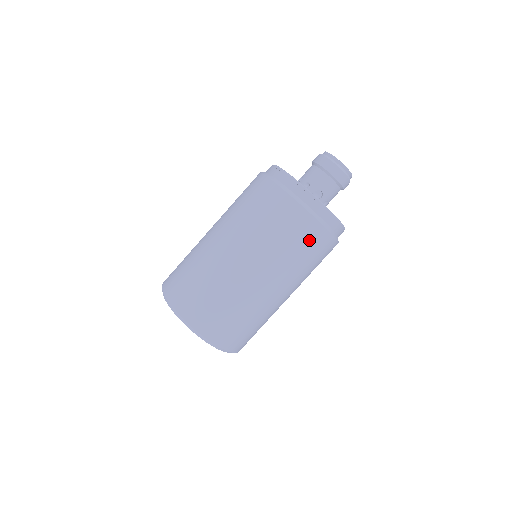
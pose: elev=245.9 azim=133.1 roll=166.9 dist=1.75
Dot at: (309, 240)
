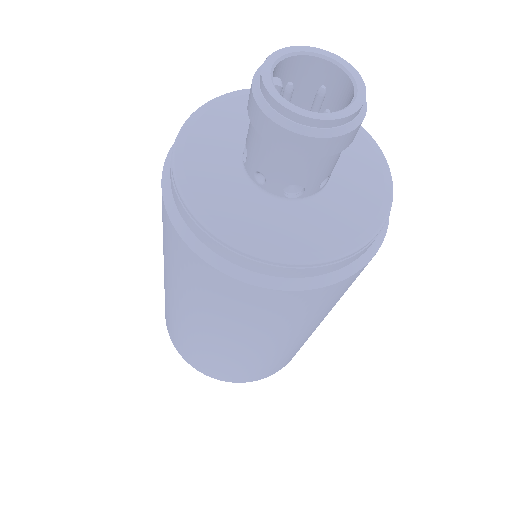
Dot at: (307, 305)
